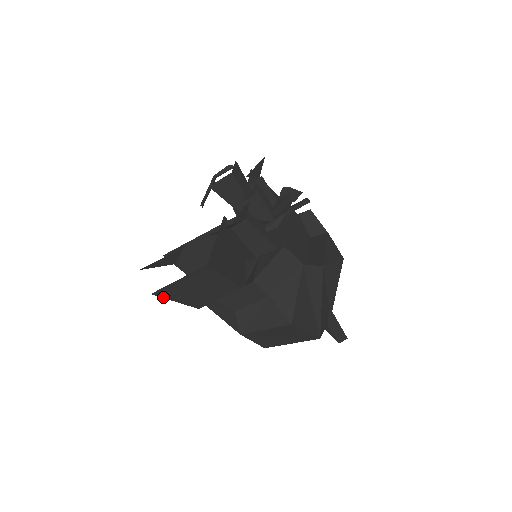
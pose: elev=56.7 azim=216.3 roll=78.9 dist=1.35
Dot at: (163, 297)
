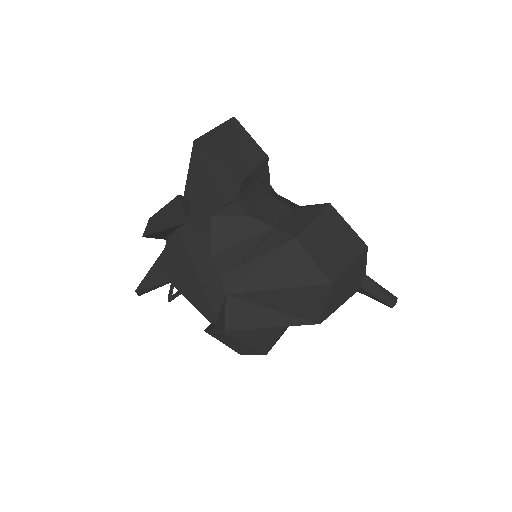
Dot at: (205, 150)
